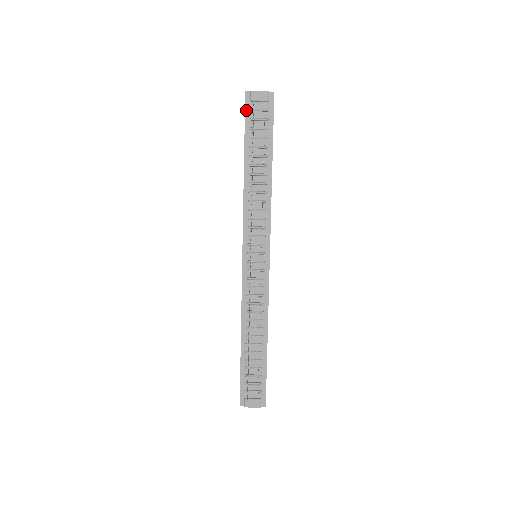
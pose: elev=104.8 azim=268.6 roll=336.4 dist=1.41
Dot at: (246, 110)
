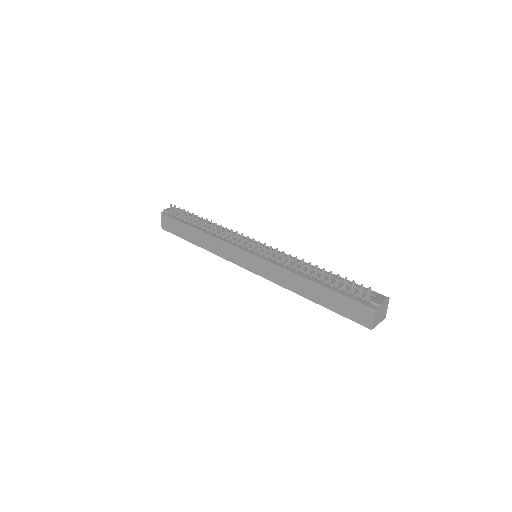
Dot at: (169, 216)
